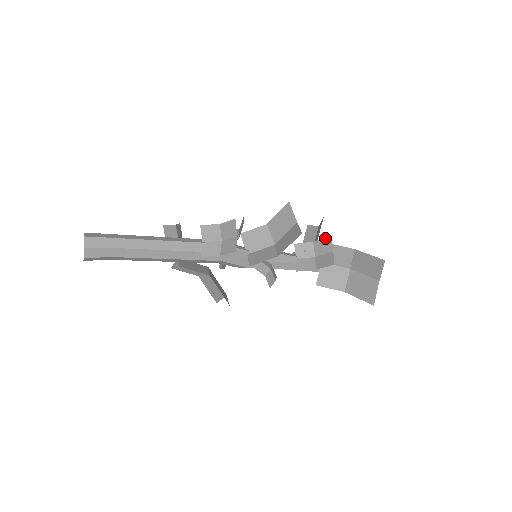
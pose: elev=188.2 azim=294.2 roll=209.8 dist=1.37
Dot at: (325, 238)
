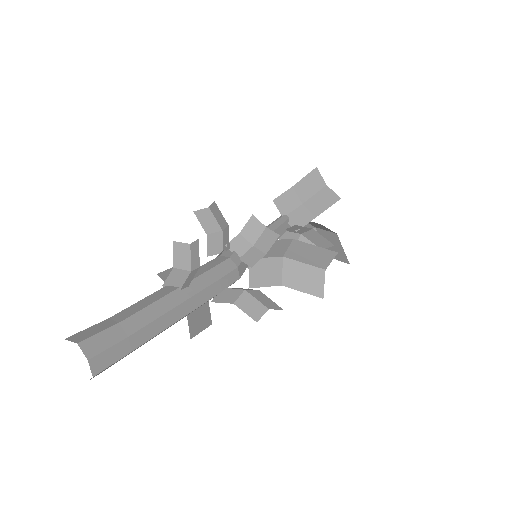
Dot at: (327, 240)
